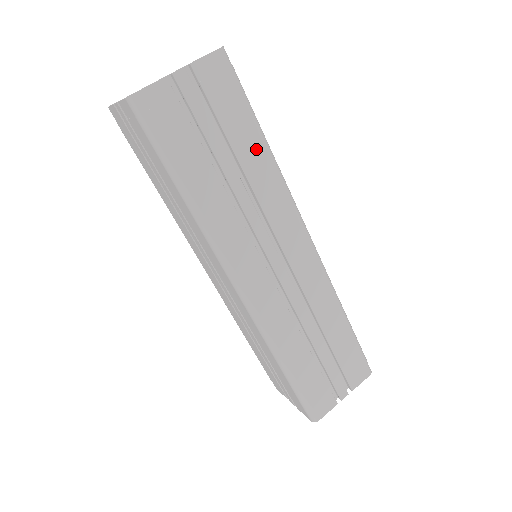
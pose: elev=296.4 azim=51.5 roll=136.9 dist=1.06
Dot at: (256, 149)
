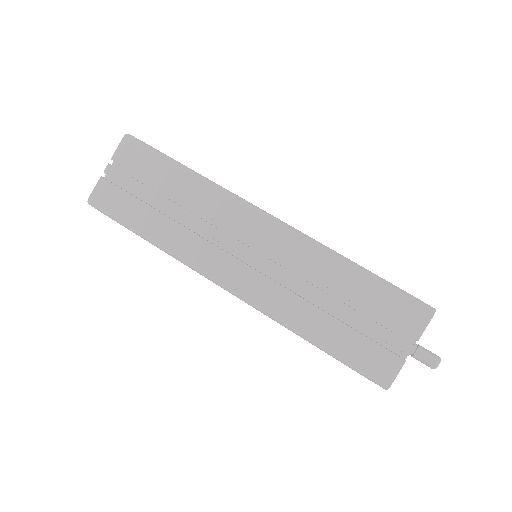
Dot at: (180, 179)
